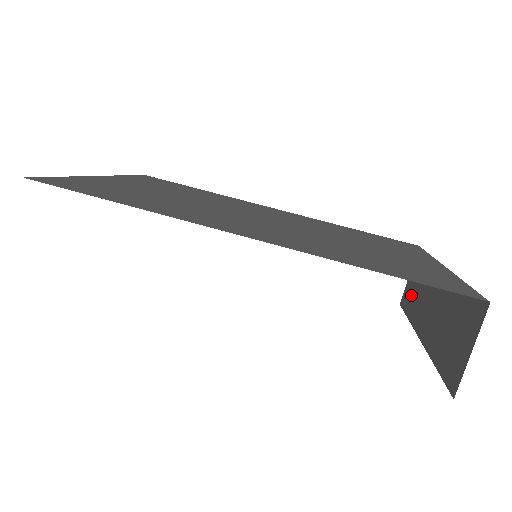
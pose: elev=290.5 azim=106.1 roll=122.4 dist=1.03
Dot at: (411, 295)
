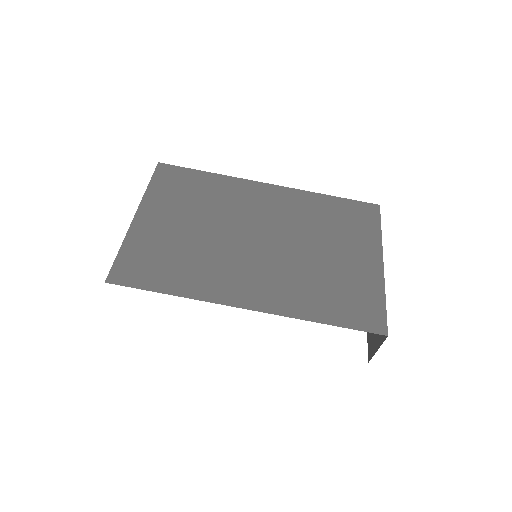
Dot at: occluded
